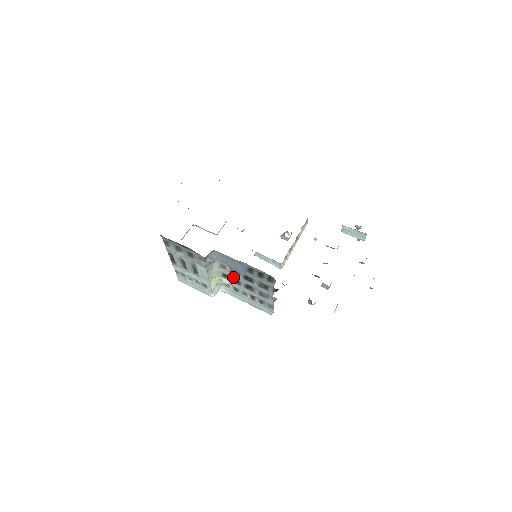
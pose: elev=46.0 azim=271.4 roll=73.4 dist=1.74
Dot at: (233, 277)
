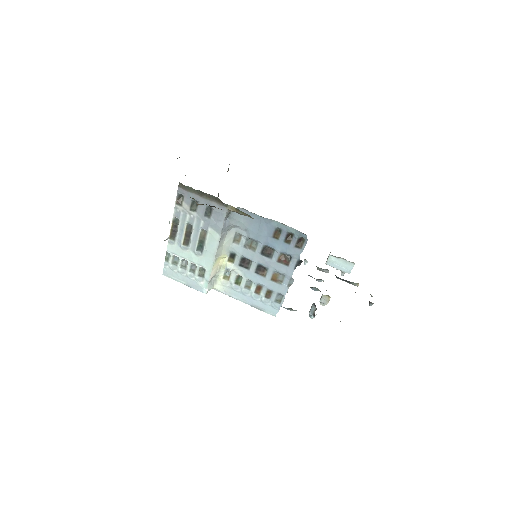
Dot at: (245, 255)
